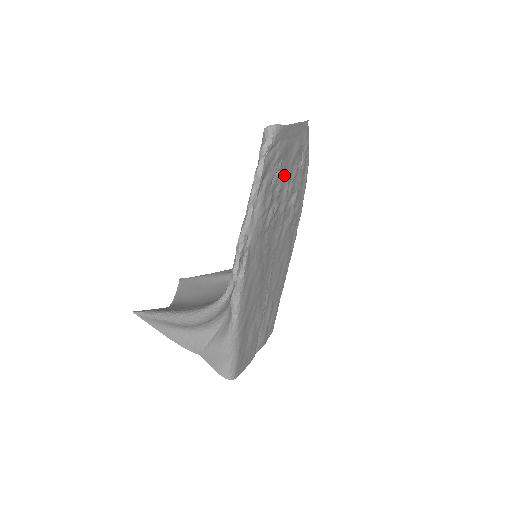
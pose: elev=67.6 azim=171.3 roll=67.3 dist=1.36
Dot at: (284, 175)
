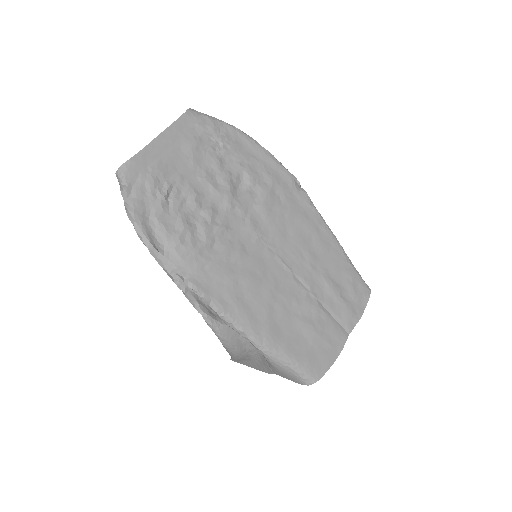
Dot at: (191, 183)
